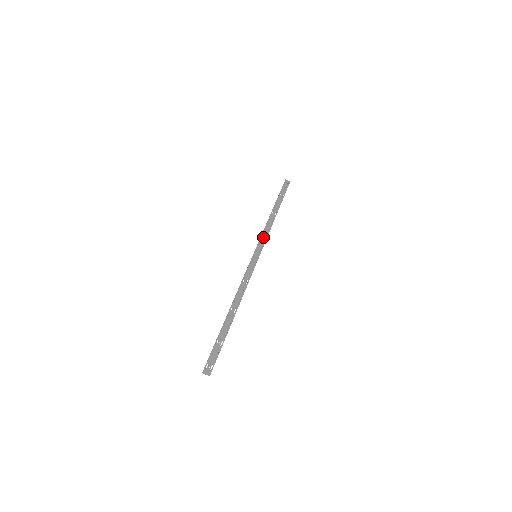
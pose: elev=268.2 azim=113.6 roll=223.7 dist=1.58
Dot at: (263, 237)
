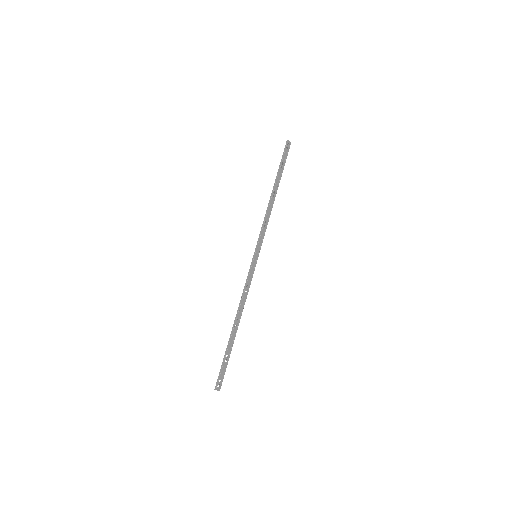
Dot at: (263, 231)
